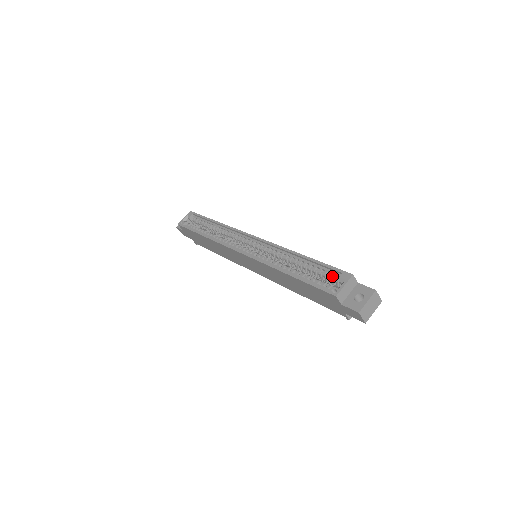
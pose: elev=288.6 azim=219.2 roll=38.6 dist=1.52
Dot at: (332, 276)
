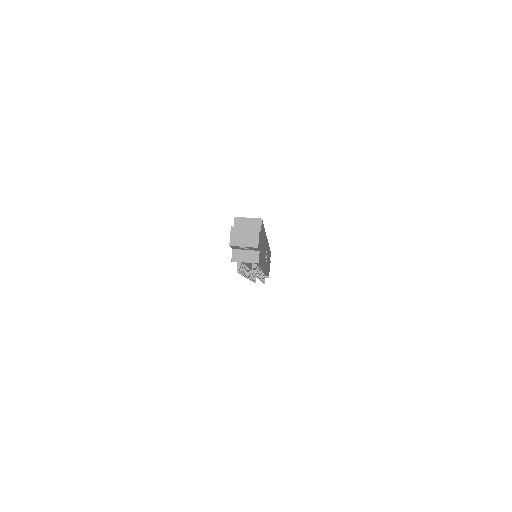
Dot at: occluded
